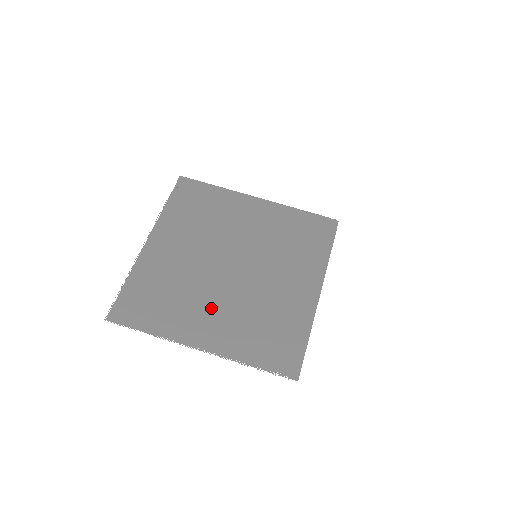
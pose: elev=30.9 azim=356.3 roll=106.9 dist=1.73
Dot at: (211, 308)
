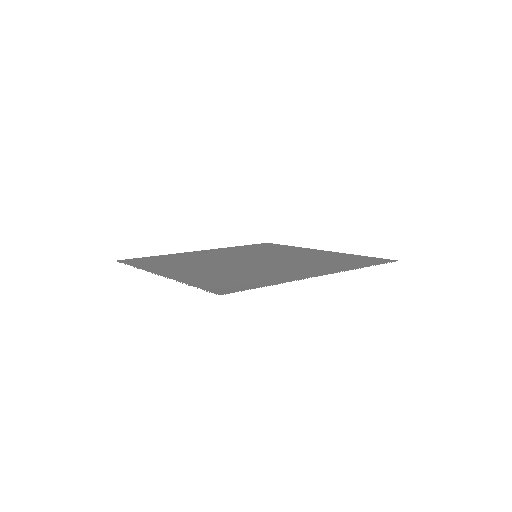
Dot at: (284, 268)
